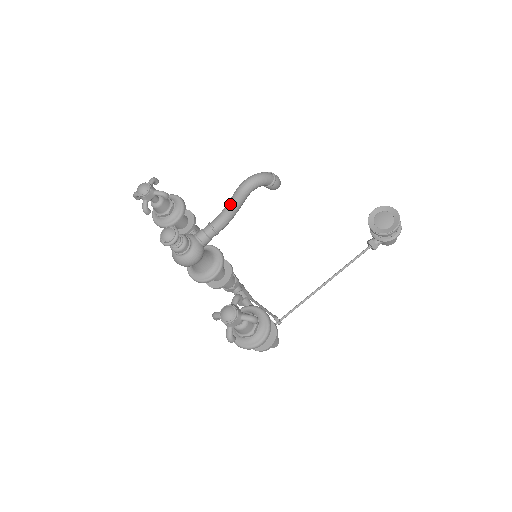
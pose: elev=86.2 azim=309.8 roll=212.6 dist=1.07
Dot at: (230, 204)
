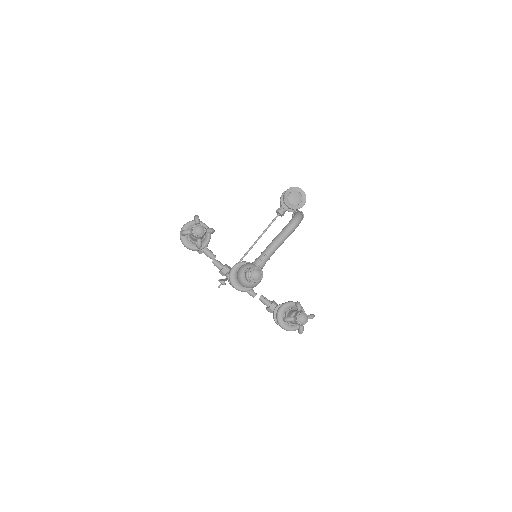
Dot at: (281, 240)
